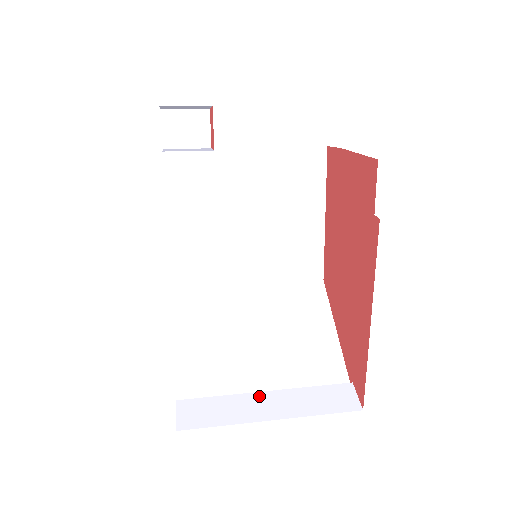
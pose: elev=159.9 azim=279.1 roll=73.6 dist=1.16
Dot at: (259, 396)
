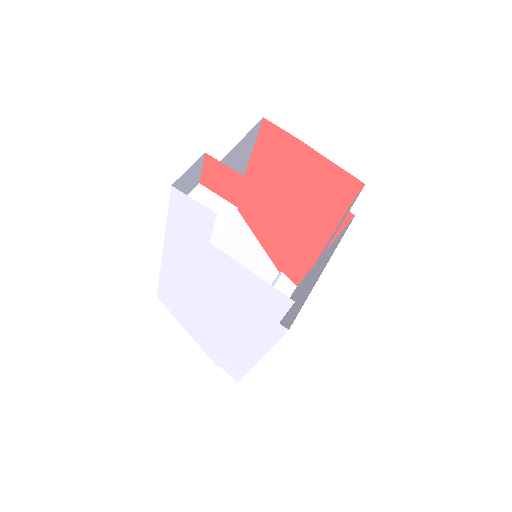
Dot at: occluded
